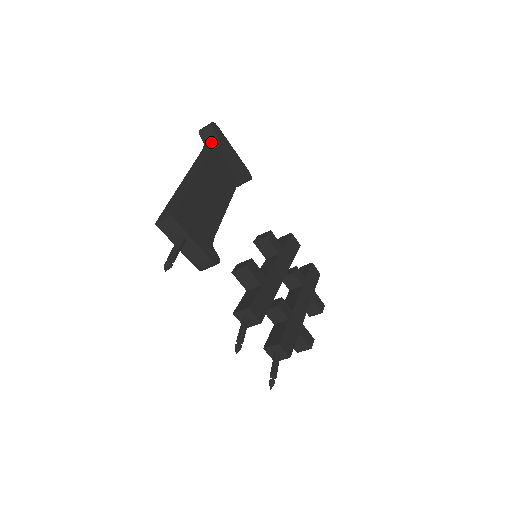
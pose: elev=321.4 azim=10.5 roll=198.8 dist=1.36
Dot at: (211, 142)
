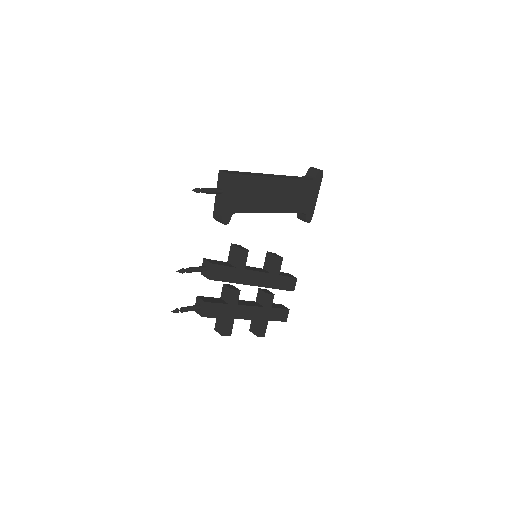
Dot at: (308, 178)
